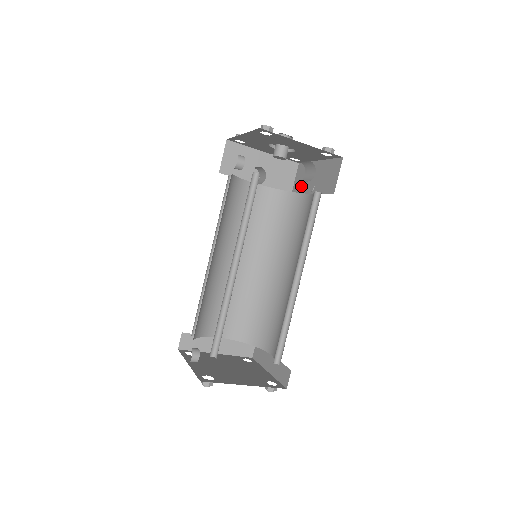
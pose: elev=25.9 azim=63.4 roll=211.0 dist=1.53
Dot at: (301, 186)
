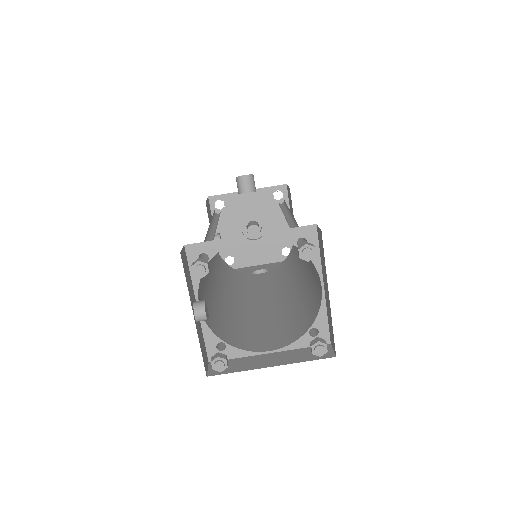
Dot at: occluded
